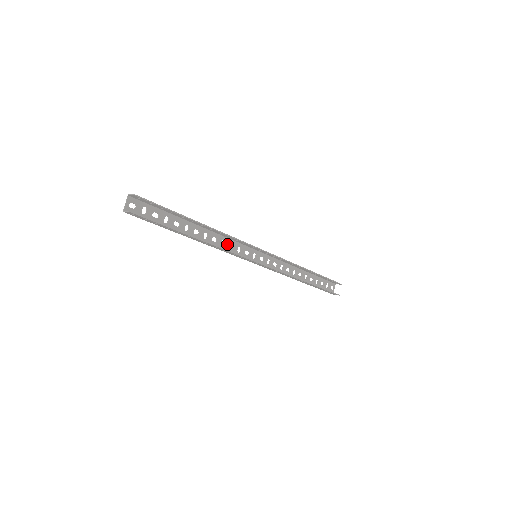
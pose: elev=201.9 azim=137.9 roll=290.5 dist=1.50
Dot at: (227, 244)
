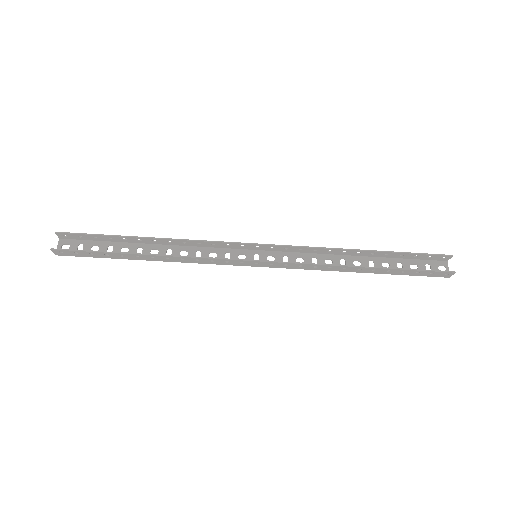
Dot at: (206, 254)
